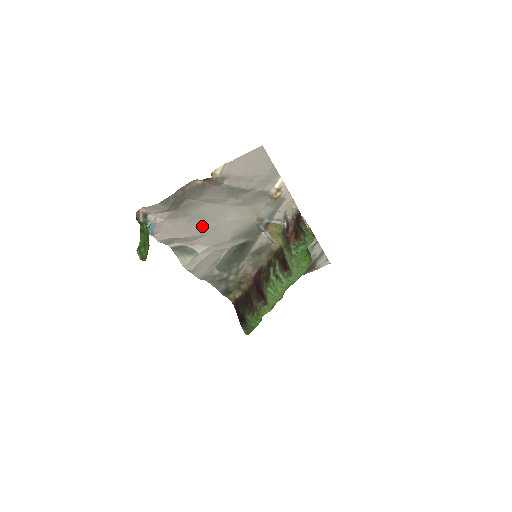
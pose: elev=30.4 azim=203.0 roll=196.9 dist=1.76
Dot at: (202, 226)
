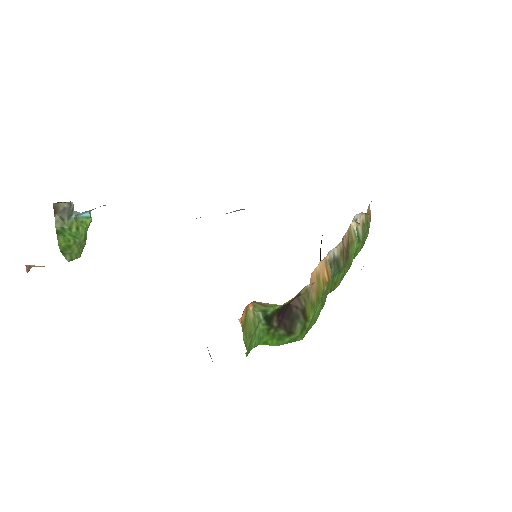
Dot at: occluded
